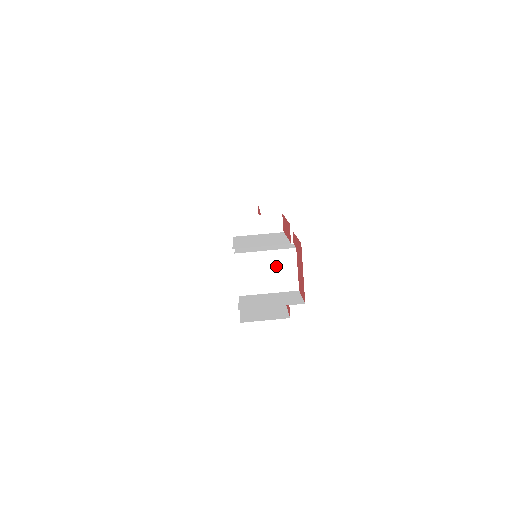
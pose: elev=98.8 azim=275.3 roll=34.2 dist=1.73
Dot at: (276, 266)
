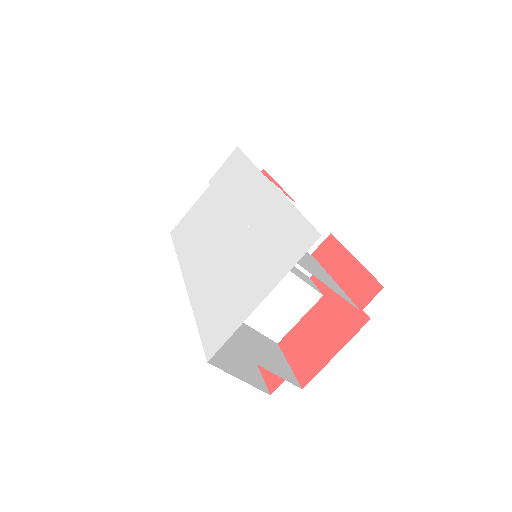
Dot at: (284, 298)
